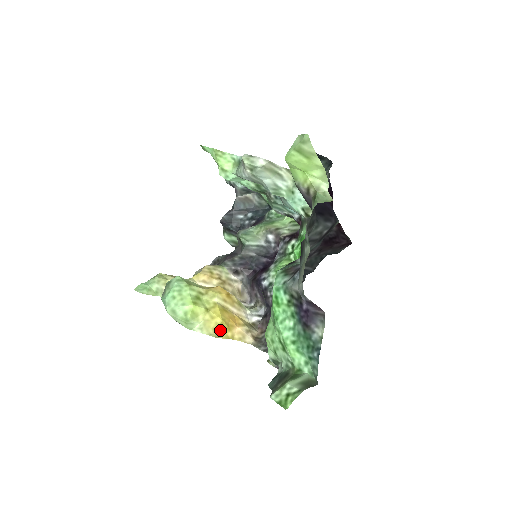
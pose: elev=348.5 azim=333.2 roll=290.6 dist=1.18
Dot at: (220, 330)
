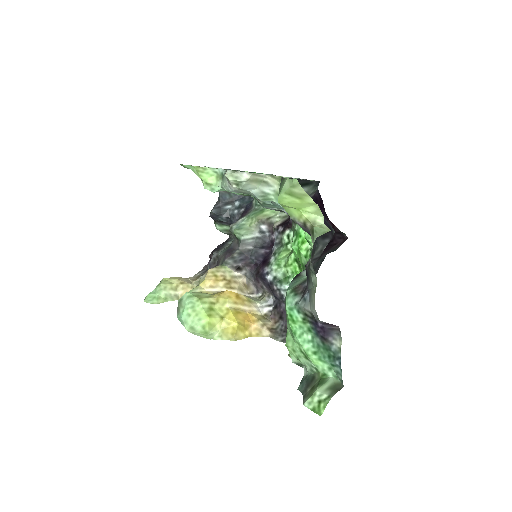
Dot at: (238, 333)
